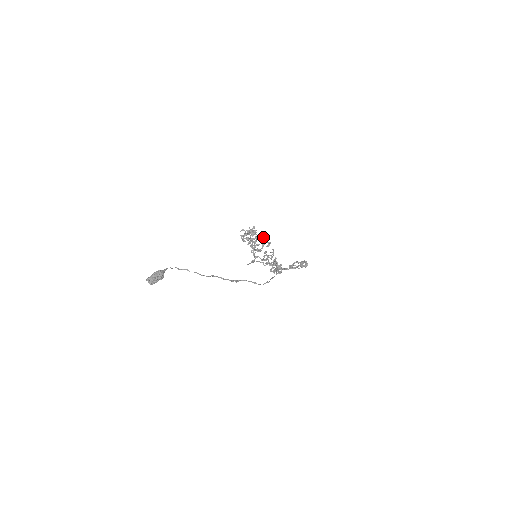
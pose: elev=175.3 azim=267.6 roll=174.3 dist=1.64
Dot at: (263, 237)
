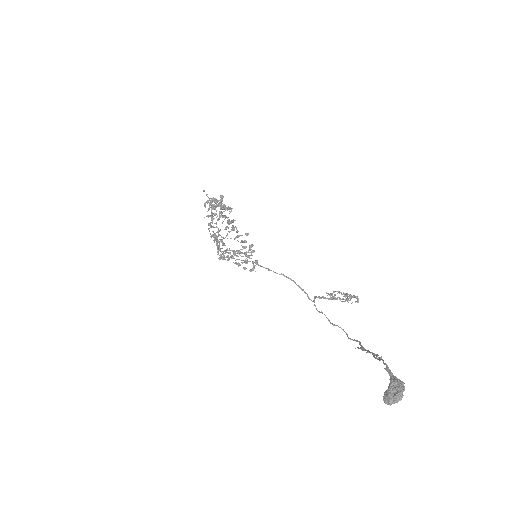
Dot at: (209, 204)
